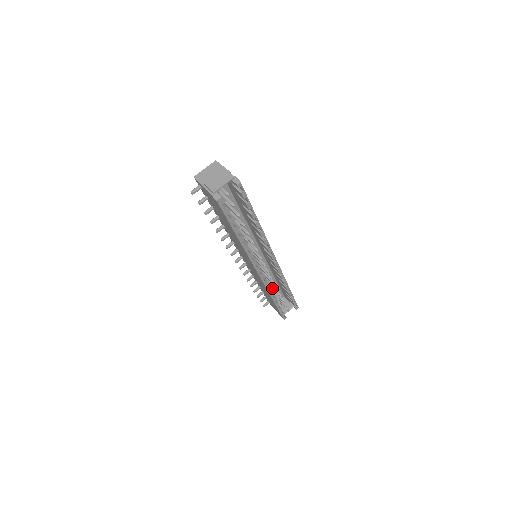
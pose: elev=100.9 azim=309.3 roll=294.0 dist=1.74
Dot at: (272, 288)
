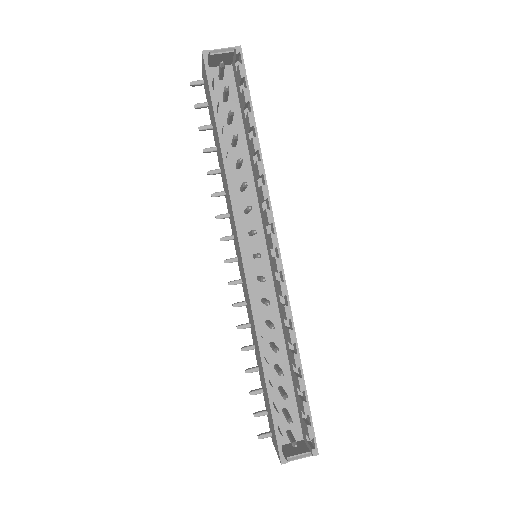
Dot at: (275, 369)
